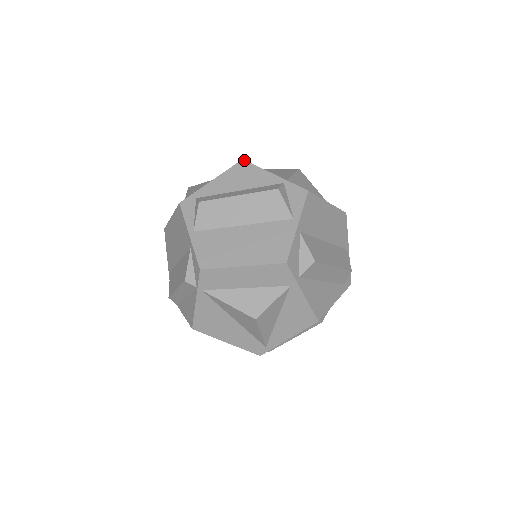
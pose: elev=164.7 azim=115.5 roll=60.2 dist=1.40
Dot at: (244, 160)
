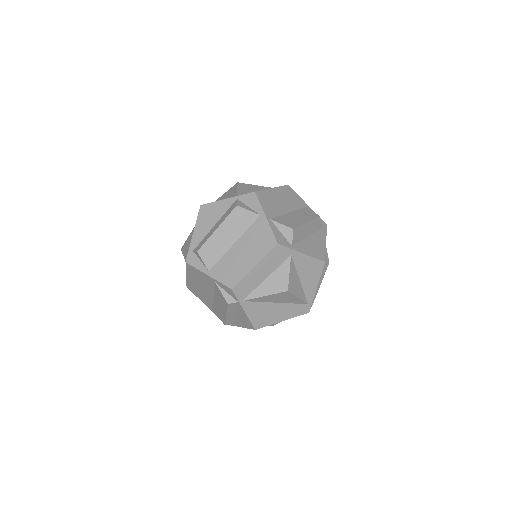
Dot at: (202, 205)
